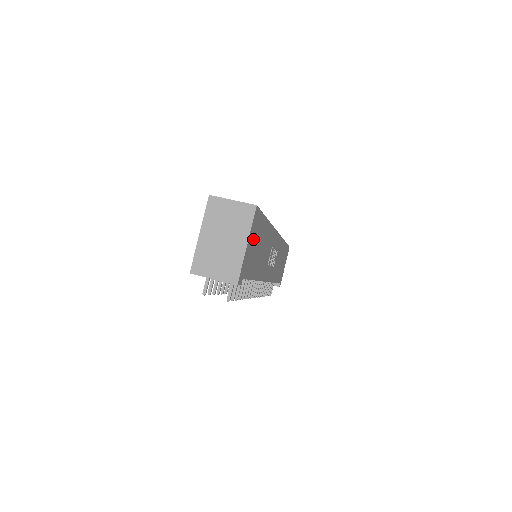
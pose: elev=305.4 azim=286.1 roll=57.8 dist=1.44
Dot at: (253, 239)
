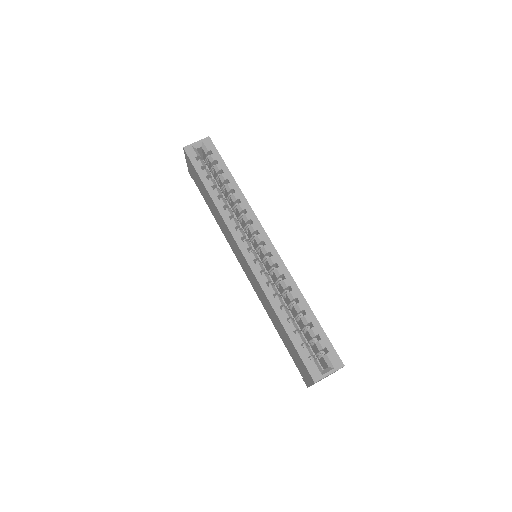
Dot at: occluded
